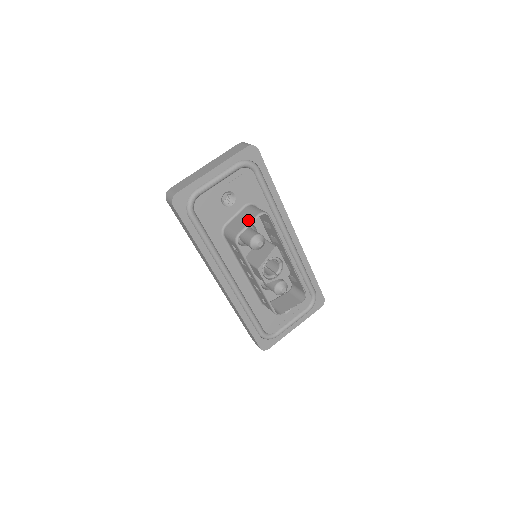
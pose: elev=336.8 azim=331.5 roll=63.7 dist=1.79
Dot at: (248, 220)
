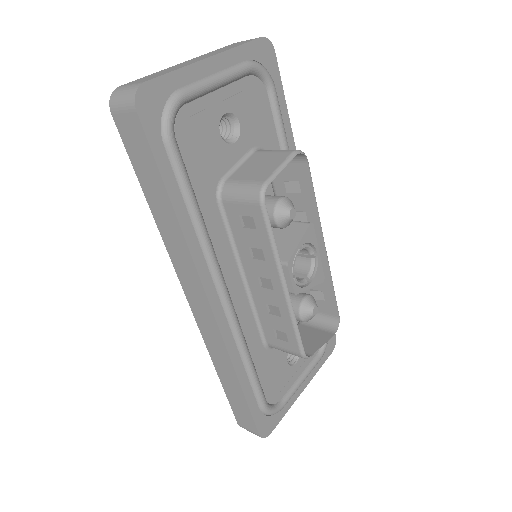
Dot at: (276, 162)
